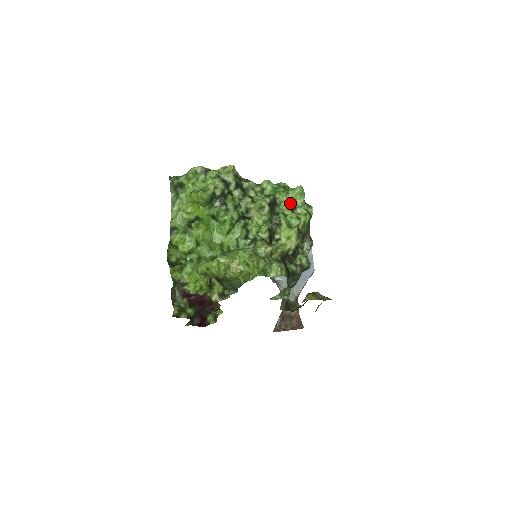
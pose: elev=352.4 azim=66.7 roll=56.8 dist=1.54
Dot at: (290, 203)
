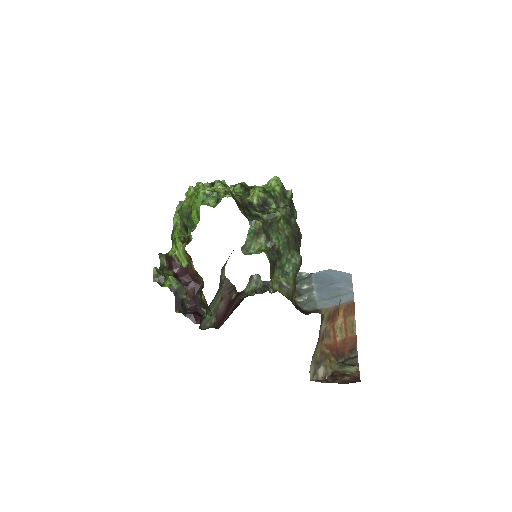
Dot at: occluded
